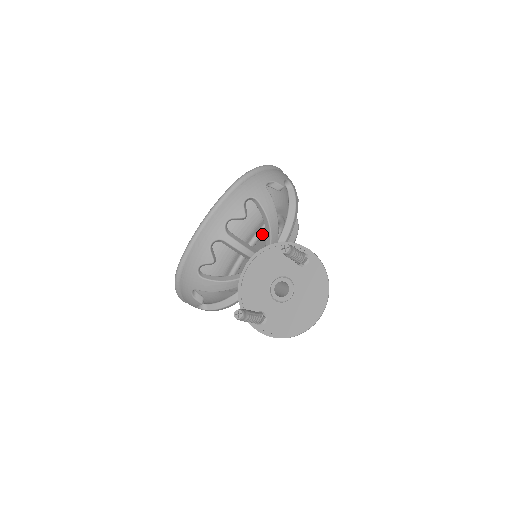
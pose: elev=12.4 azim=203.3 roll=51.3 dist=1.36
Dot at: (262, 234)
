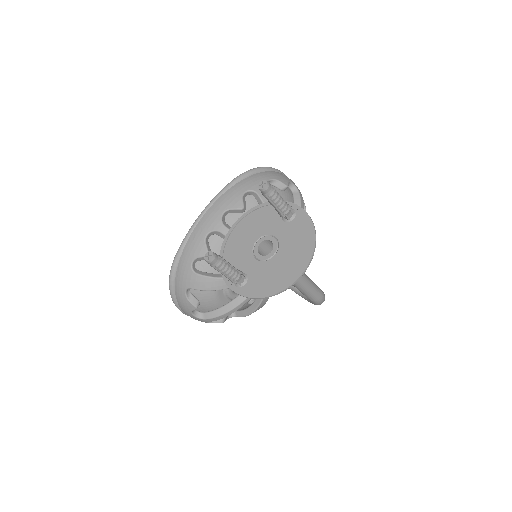
Dot at: occluded
